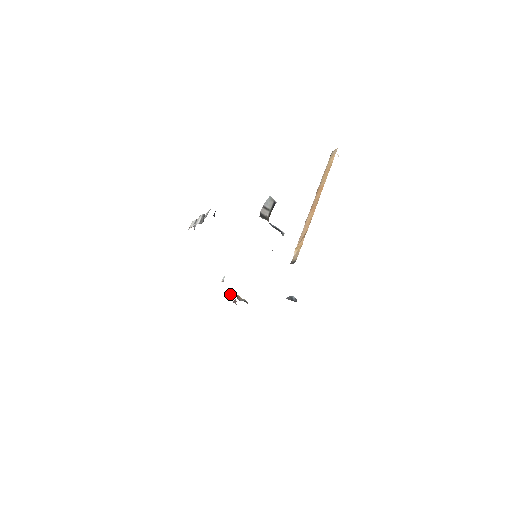
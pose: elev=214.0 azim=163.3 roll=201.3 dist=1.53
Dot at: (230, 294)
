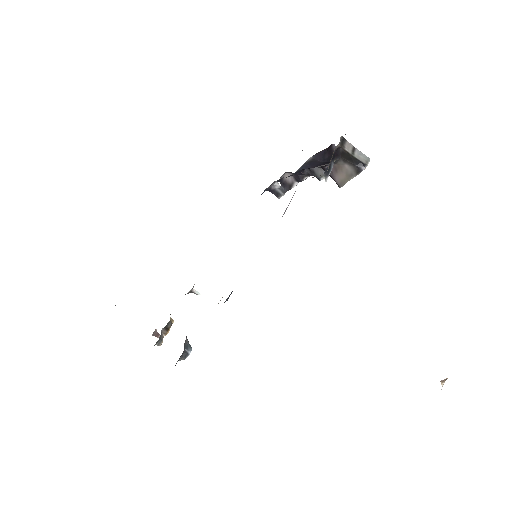
Dot at: (171, 318)
